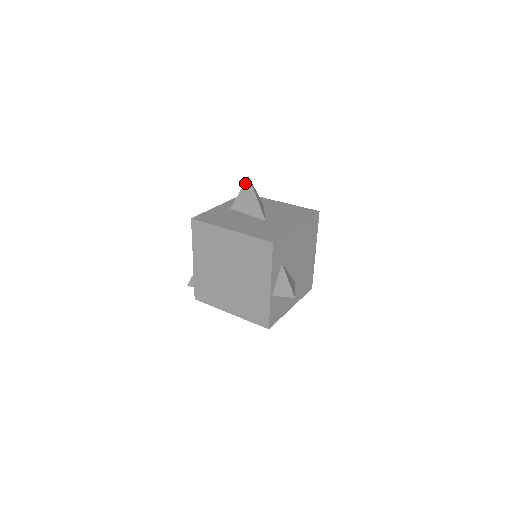
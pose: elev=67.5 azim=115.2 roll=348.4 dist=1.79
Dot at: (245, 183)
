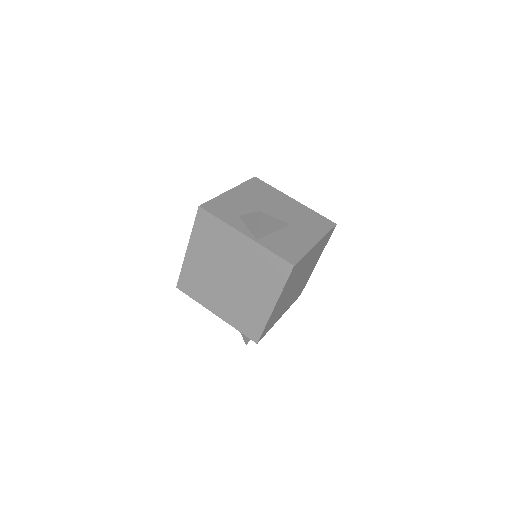
Dot at: occluded
